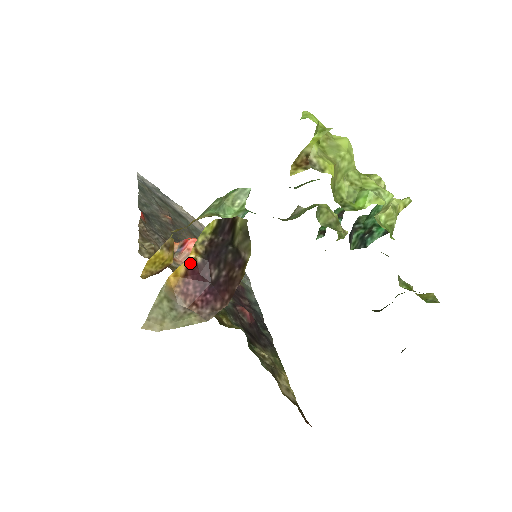
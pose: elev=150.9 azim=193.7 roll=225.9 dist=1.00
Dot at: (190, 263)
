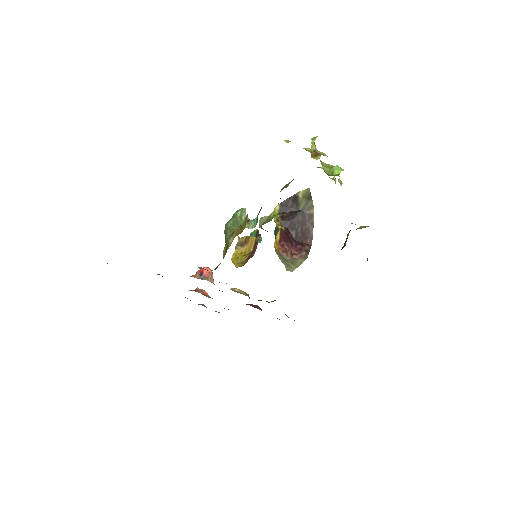
Dot at: (282, 231)
